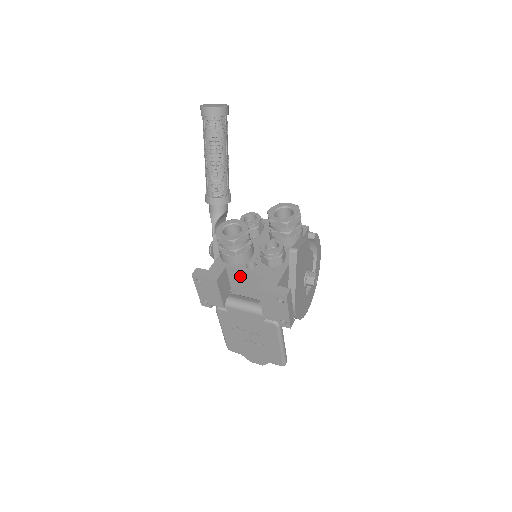
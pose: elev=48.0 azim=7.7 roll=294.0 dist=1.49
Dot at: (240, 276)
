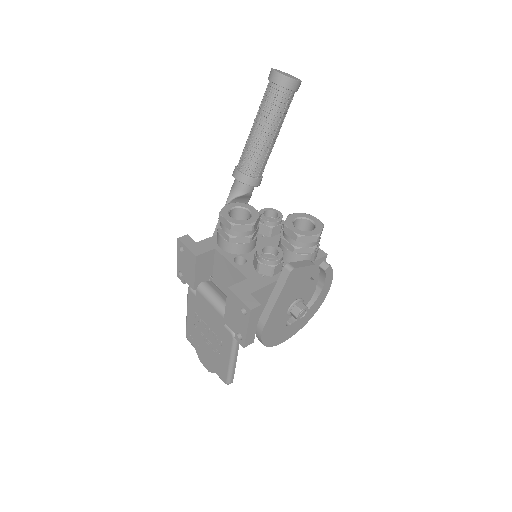
Dot at: (224, 266)
